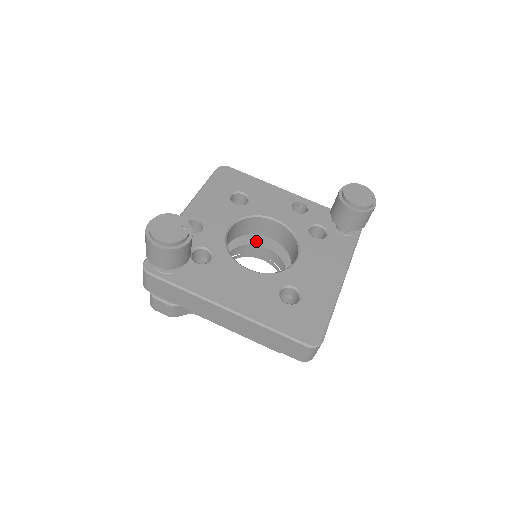
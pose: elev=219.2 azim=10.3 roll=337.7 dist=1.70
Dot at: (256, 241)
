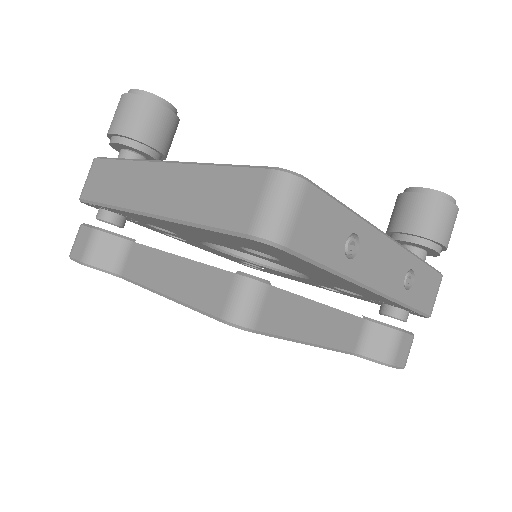
Dot at: occluded
